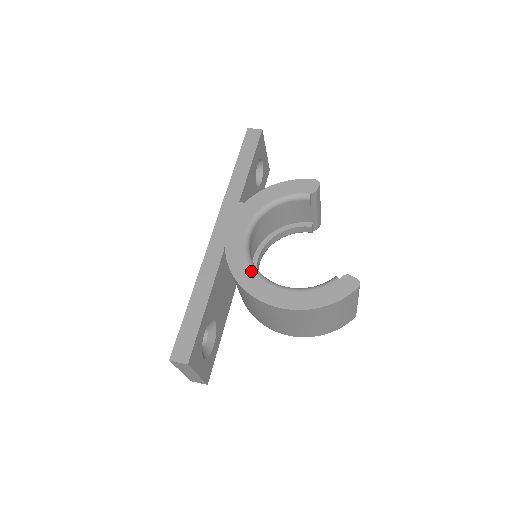
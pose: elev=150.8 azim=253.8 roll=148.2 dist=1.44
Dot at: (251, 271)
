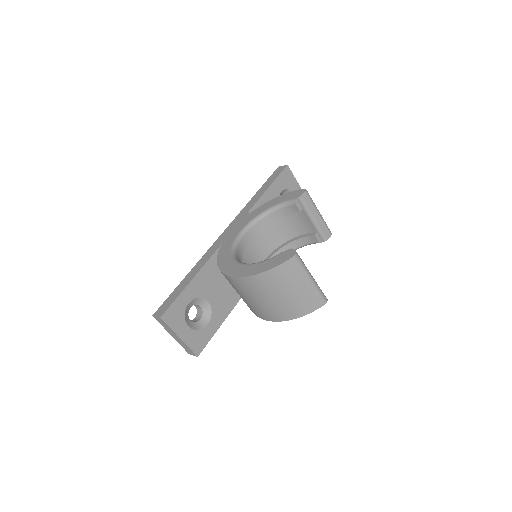
Dot at: (229, 255)
